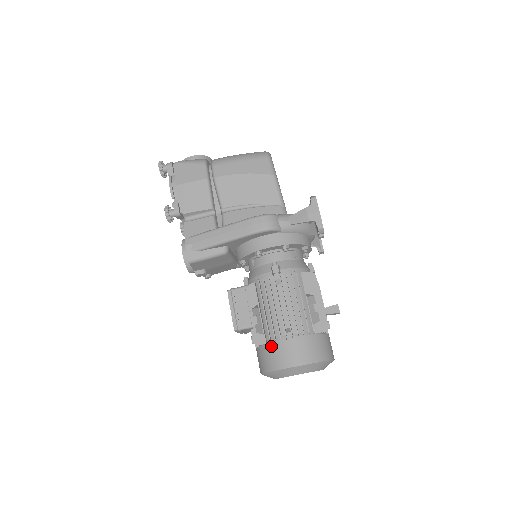
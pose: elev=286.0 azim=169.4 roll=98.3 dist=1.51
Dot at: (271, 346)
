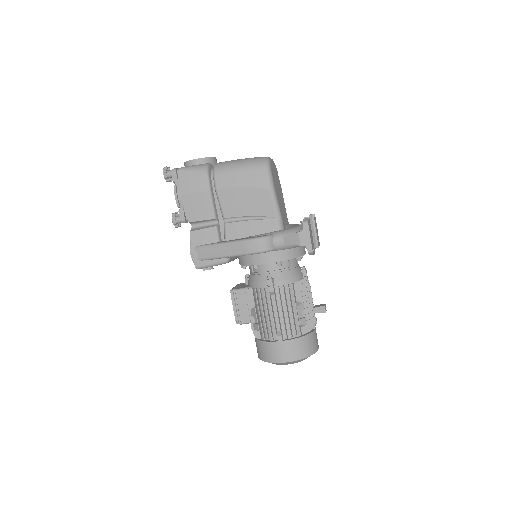
Dot at: (265, 344)
